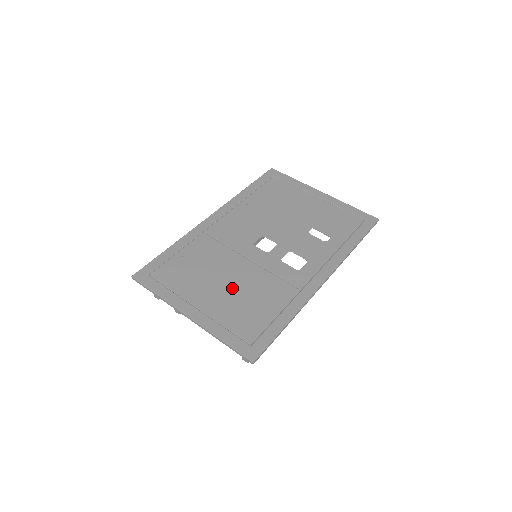
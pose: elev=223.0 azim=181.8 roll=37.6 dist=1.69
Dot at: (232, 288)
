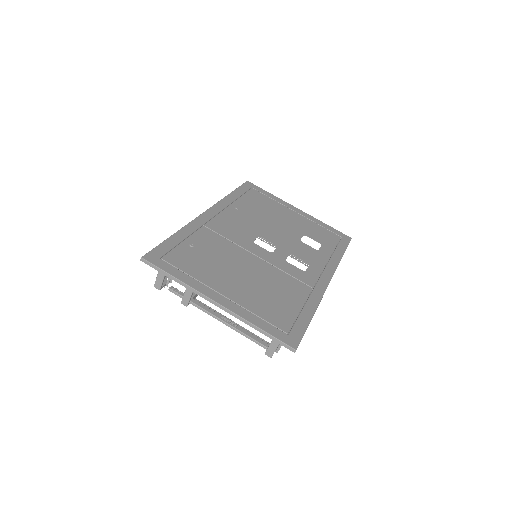
Dot at: (251, 280)
